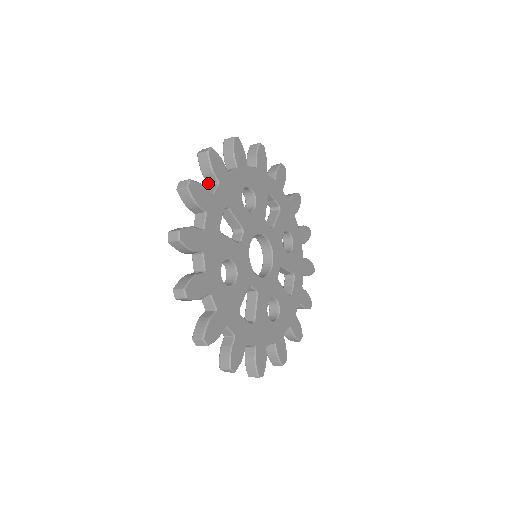
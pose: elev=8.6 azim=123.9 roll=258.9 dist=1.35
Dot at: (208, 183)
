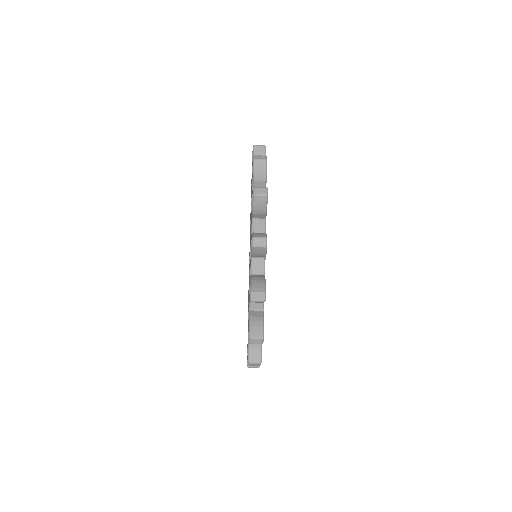
Dot at: occluded
